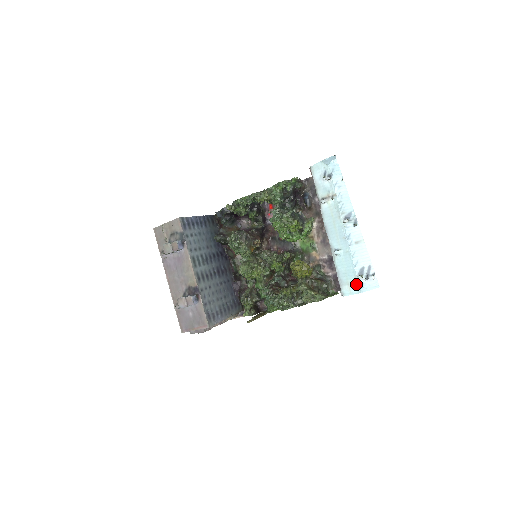
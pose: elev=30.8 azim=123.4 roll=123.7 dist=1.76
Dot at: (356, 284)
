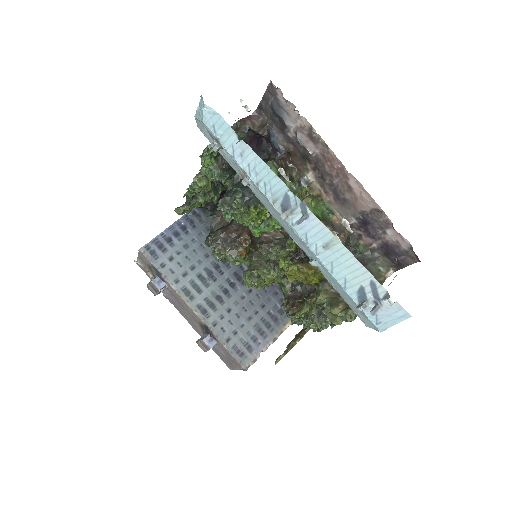
Dot at: (365, 317)
